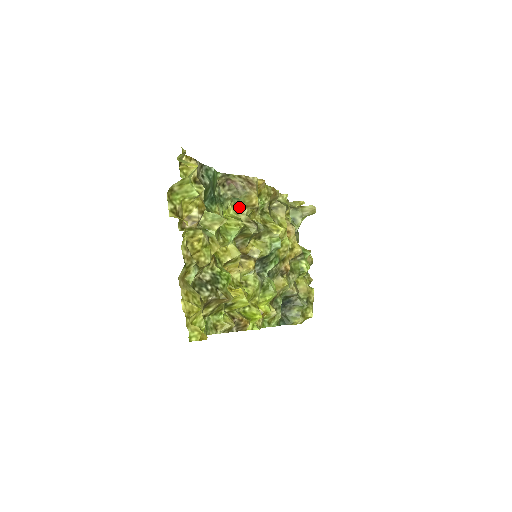
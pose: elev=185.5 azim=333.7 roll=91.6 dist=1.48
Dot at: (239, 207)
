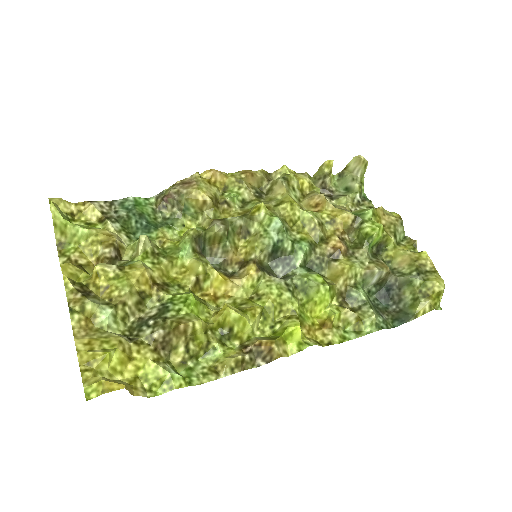
Dot at: (198, 216)
